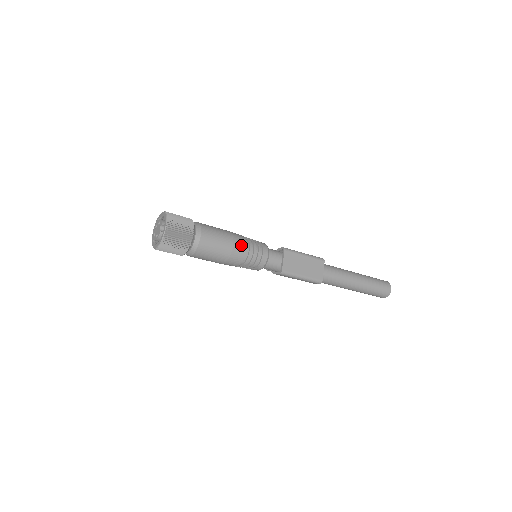
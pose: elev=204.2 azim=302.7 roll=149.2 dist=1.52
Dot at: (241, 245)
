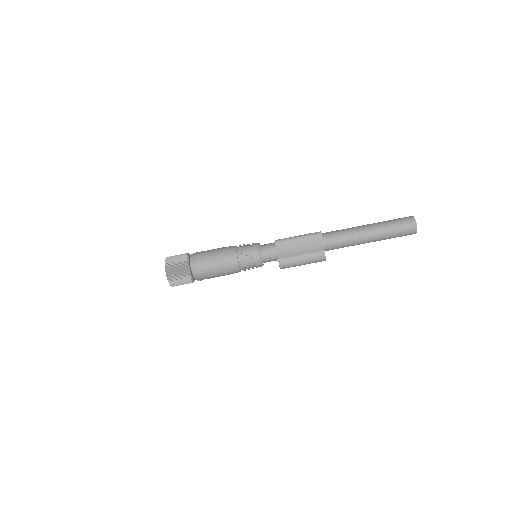
Dot at: occluded
